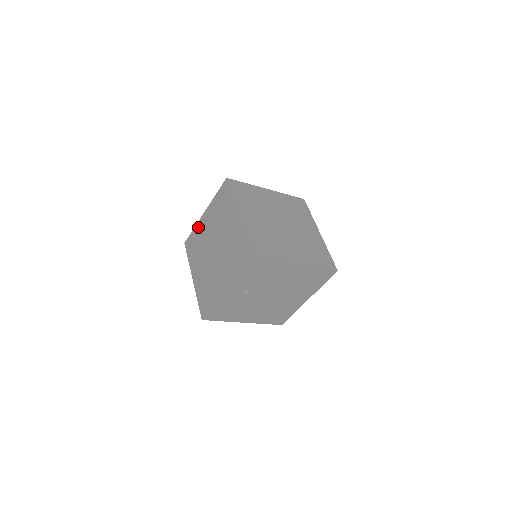
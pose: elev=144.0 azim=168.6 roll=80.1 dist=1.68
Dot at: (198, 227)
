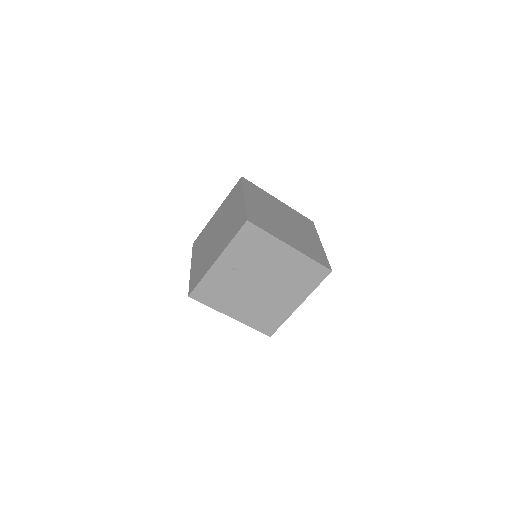
Dot at: (208, 224)
